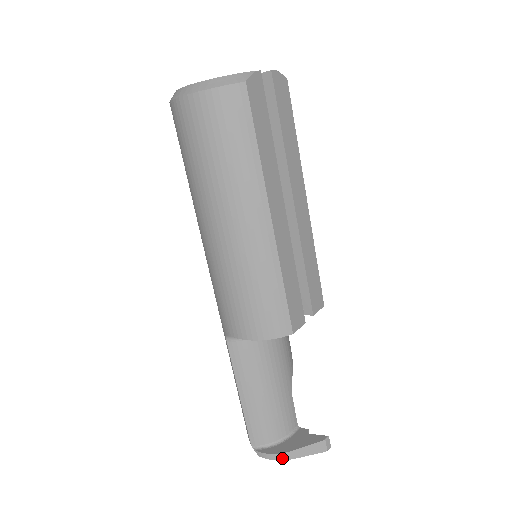
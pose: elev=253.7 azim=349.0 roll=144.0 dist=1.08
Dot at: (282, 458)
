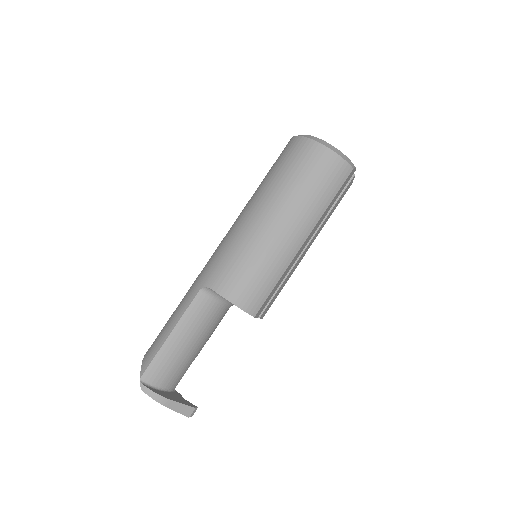
Dot at: (160, 401)
